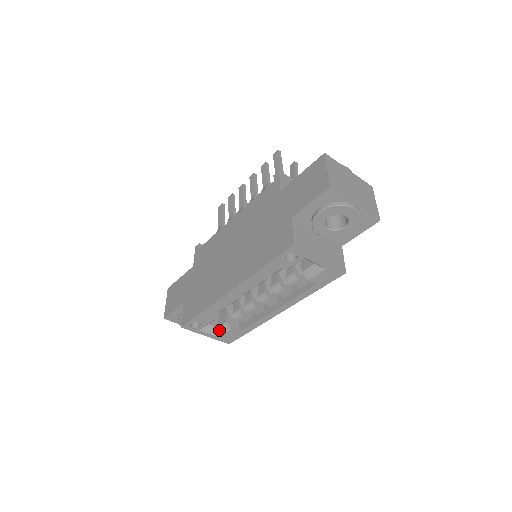
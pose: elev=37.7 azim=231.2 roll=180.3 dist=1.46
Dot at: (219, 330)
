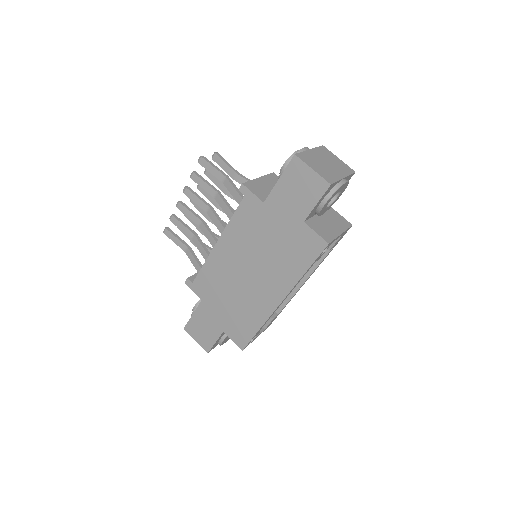
Dot at: occluded
